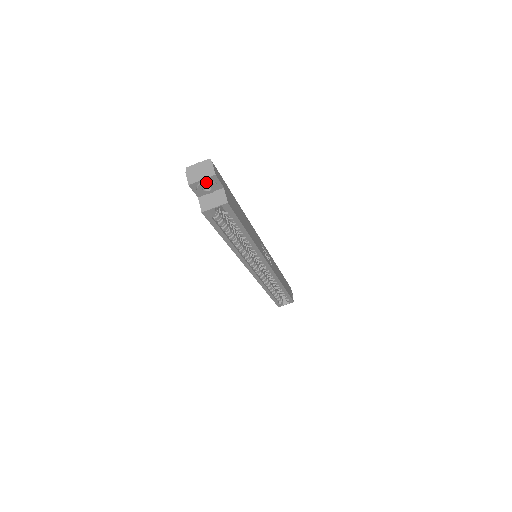
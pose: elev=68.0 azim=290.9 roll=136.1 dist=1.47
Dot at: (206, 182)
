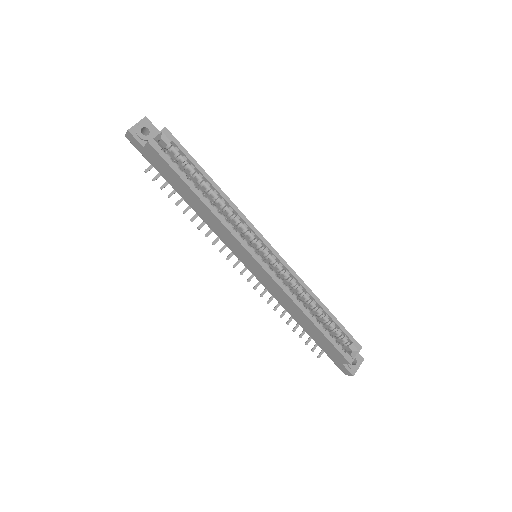
Dot at: (141, 124)
